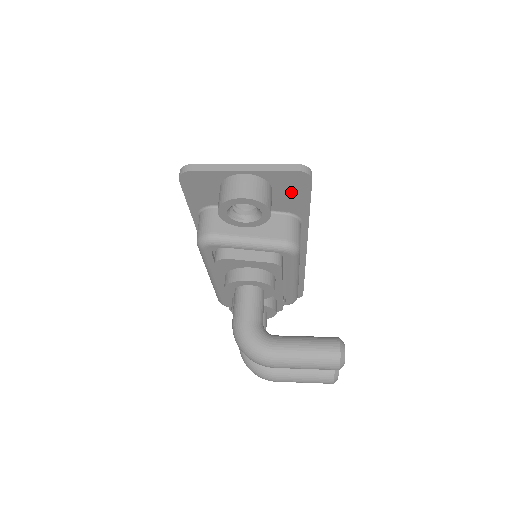
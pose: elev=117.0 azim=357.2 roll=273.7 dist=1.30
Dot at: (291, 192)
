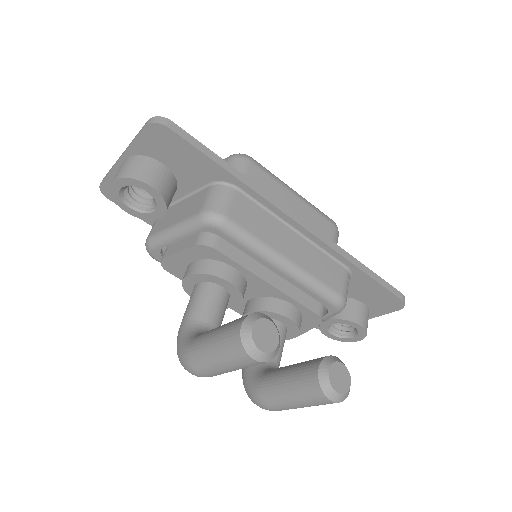
Dot at: (177, 155)
